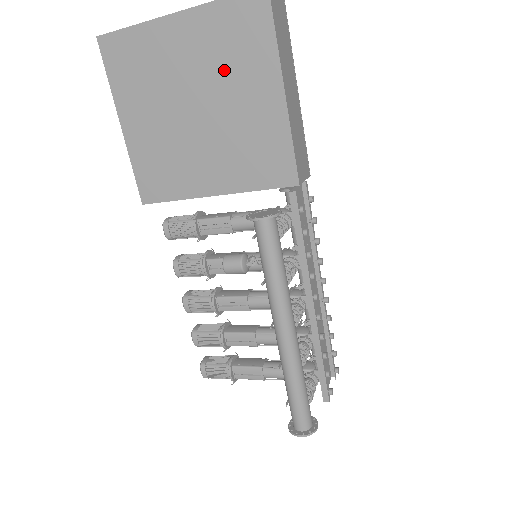
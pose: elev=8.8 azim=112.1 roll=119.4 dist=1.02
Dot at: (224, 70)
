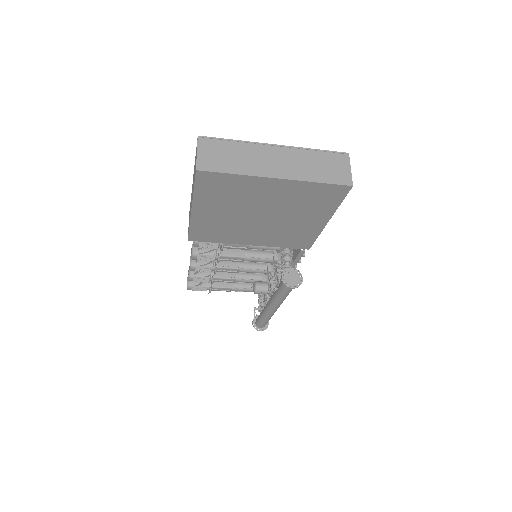
Dot at: (295, 207)
